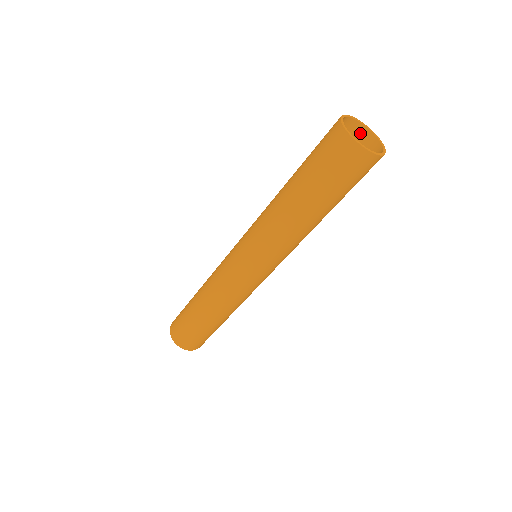
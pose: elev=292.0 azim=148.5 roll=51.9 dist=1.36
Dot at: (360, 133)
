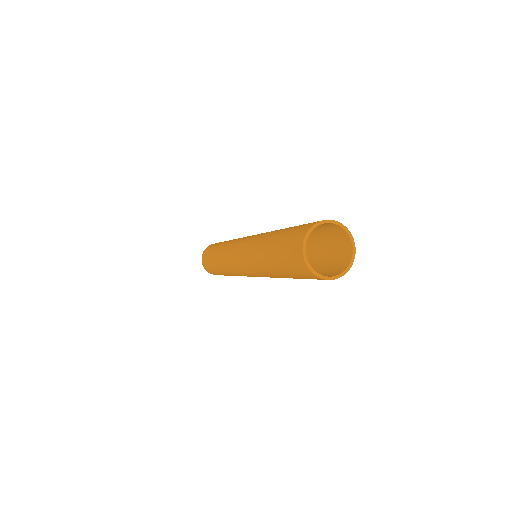
Dot at: (324, 224)
